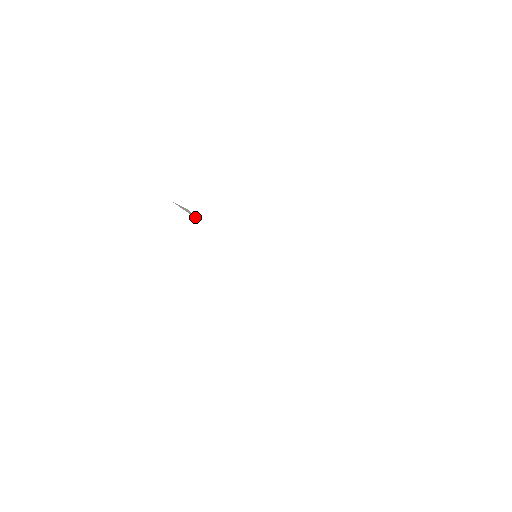
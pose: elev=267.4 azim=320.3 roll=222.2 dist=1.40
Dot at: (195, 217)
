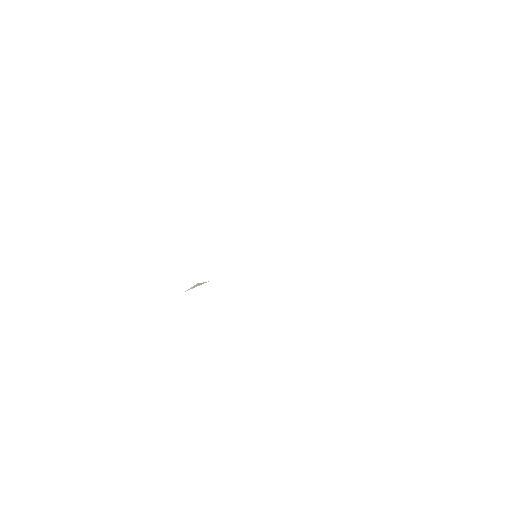
Dot at: occluded
